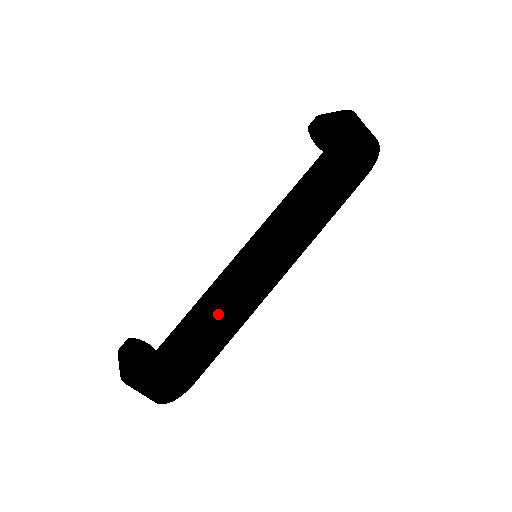
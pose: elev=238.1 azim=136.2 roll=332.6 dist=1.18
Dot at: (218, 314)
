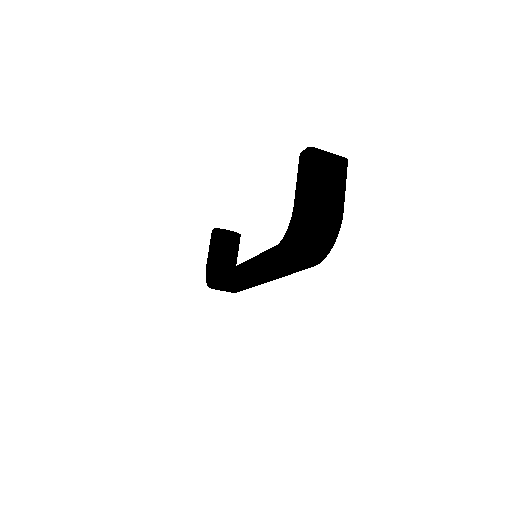
Dot at: (233, 285)
